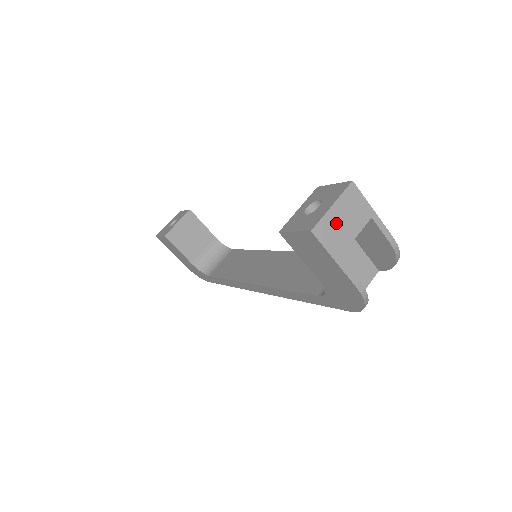
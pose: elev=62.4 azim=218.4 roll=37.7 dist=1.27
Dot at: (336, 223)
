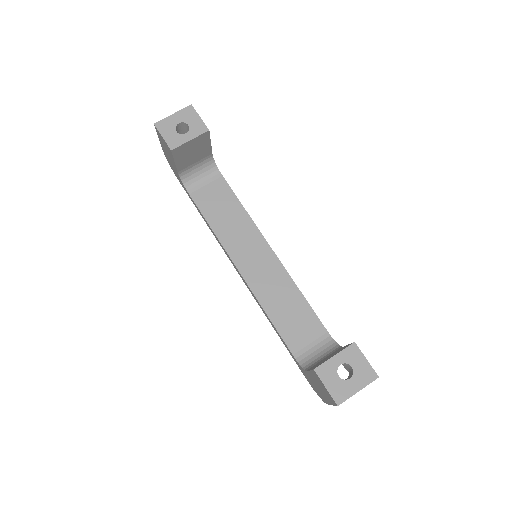
Dot at: occluded
